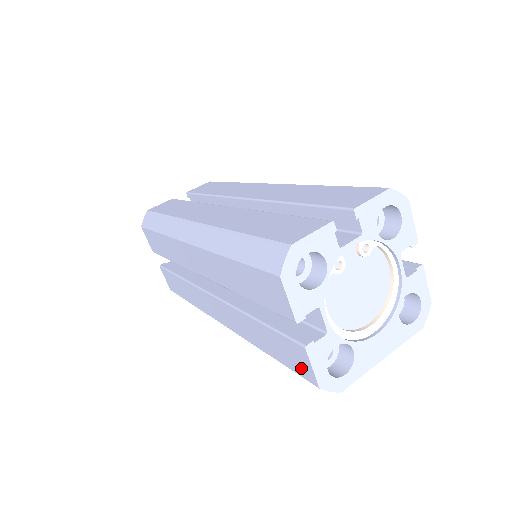
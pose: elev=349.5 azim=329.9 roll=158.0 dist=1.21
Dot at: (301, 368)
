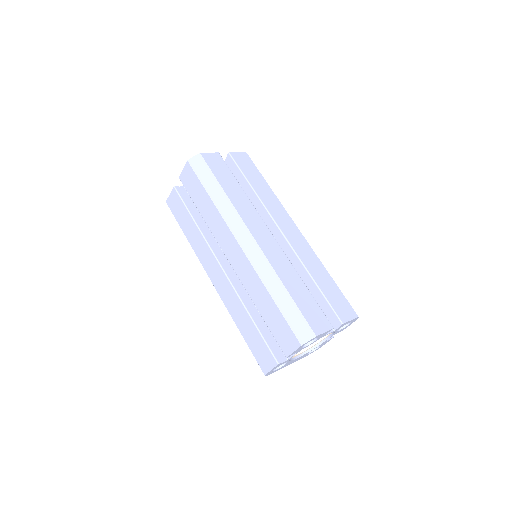
Dot at: (262, 361)
